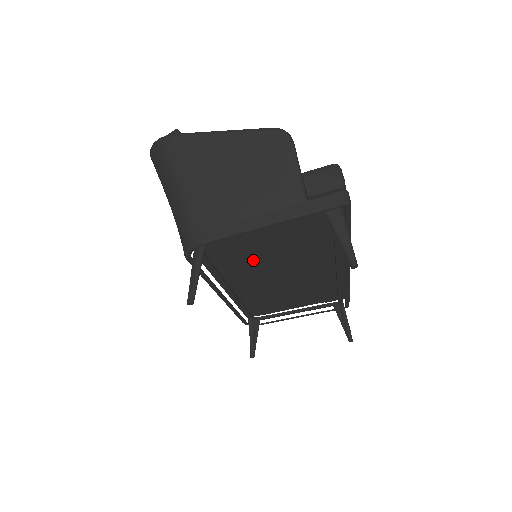
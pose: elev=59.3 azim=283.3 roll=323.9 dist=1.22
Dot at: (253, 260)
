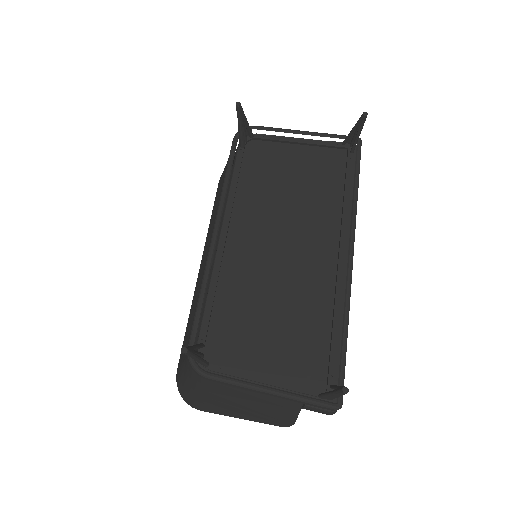
Dot at: (267, 202)
